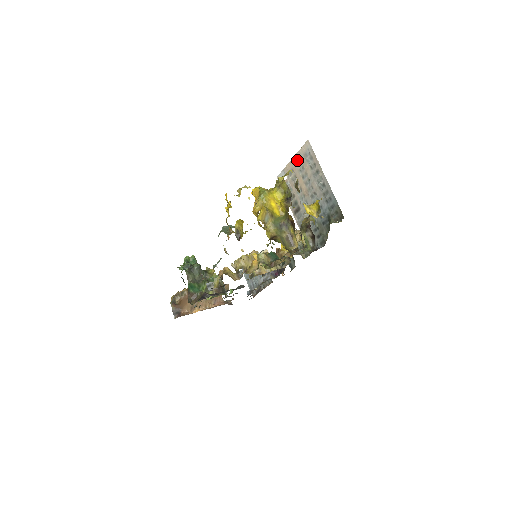
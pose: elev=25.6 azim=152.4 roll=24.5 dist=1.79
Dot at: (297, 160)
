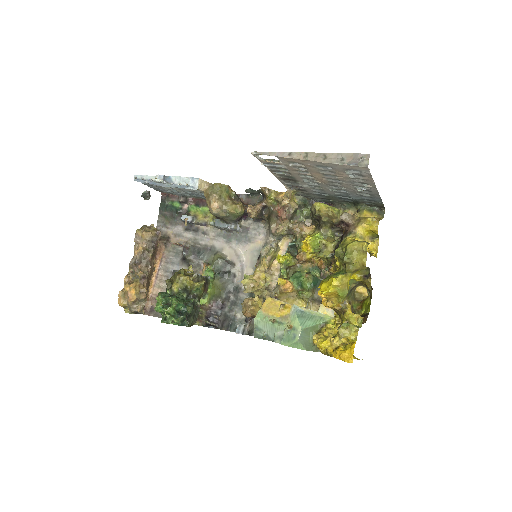
Dot at: (322, 165)
